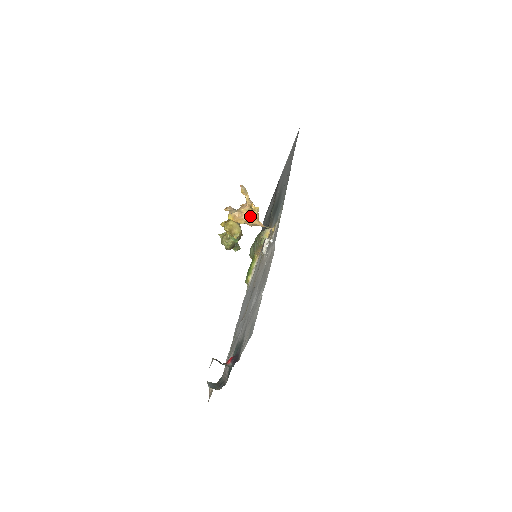
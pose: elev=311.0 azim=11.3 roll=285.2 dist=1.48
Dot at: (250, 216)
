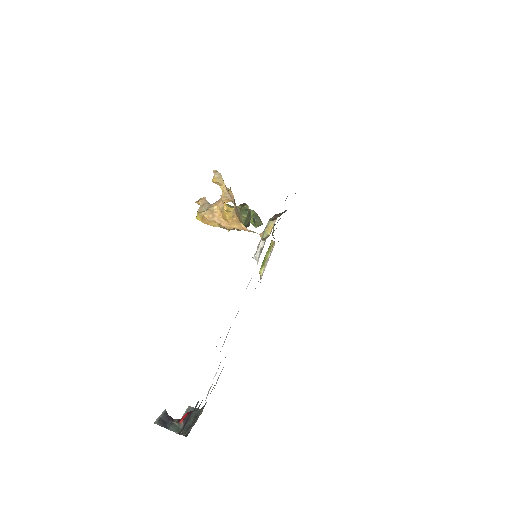
Dot at: (225, 218)
